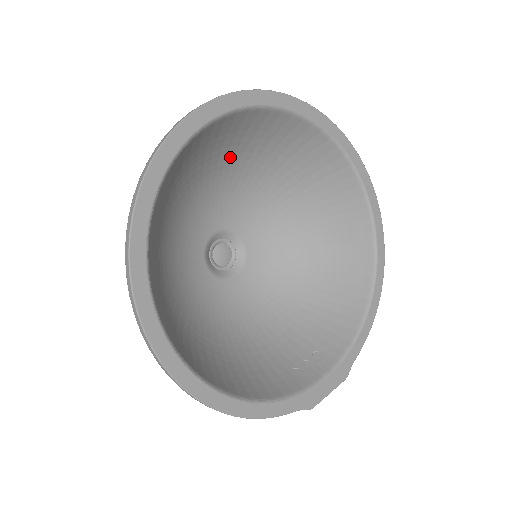
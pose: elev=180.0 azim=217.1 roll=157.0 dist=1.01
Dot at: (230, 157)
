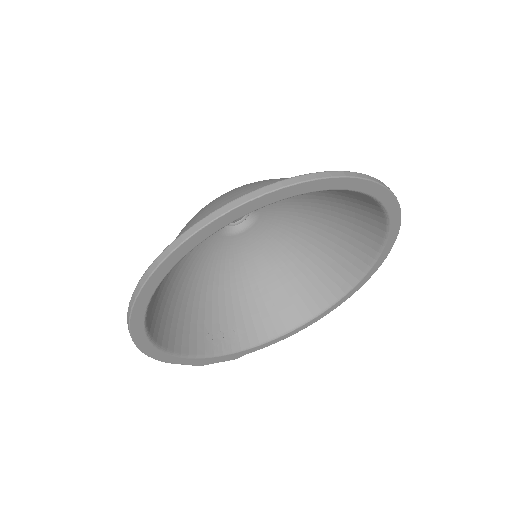
Dot at: occluded
